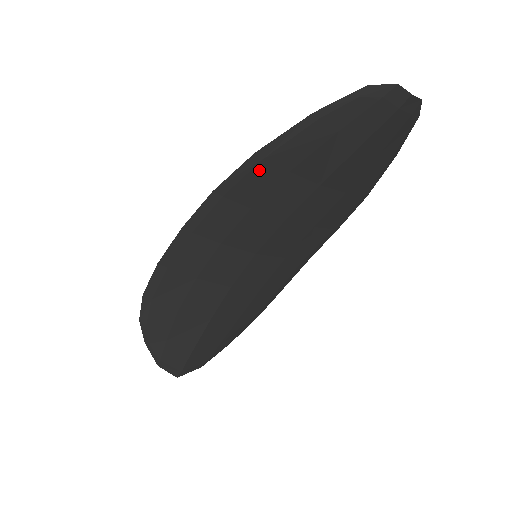
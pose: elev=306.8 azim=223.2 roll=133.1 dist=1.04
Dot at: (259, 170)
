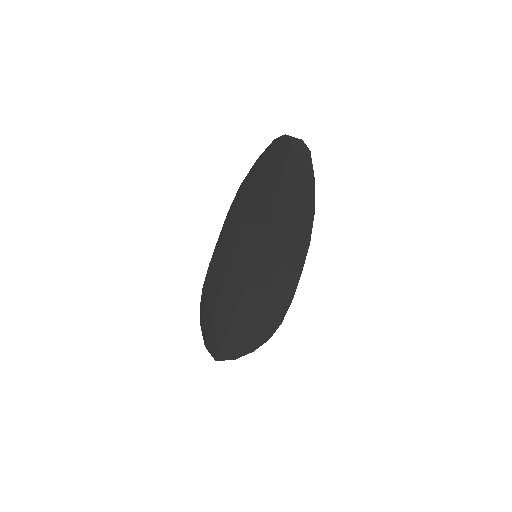
Dot at: (244, 194)
